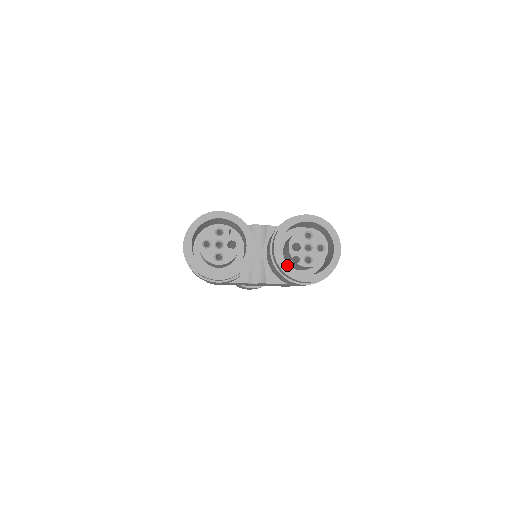
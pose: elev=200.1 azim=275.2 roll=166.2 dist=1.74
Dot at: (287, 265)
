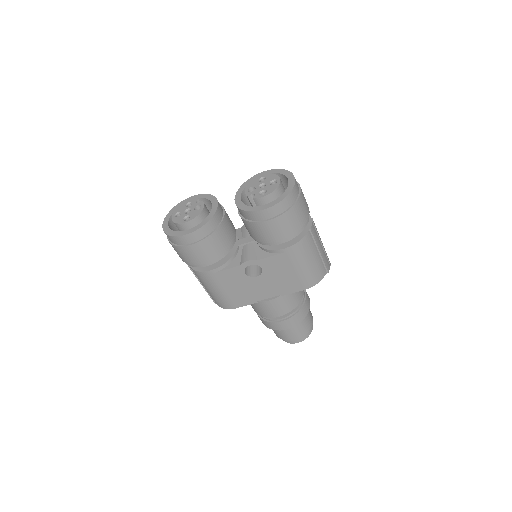
Dot at: (246, 205)
